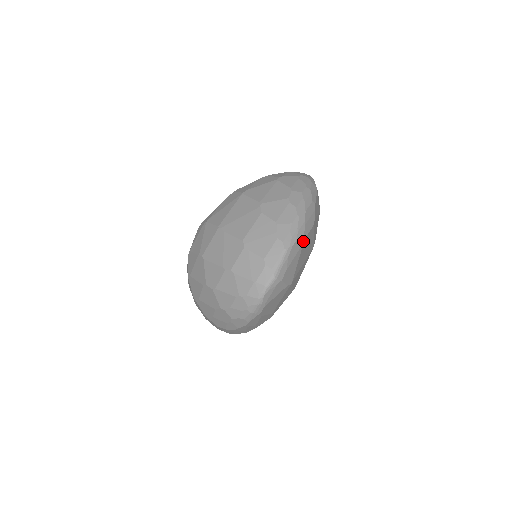
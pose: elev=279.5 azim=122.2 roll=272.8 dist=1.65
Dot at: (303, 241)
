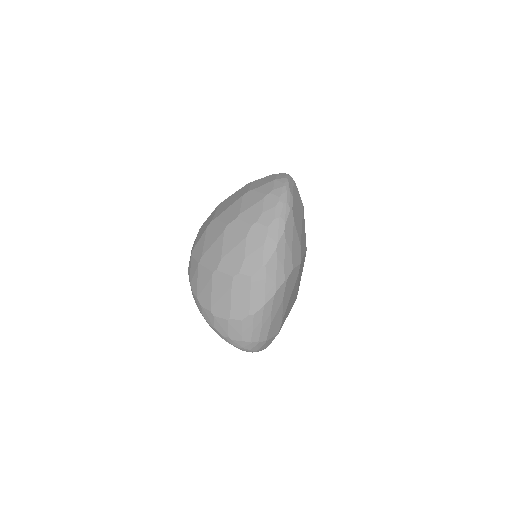
Dot at: occluded
